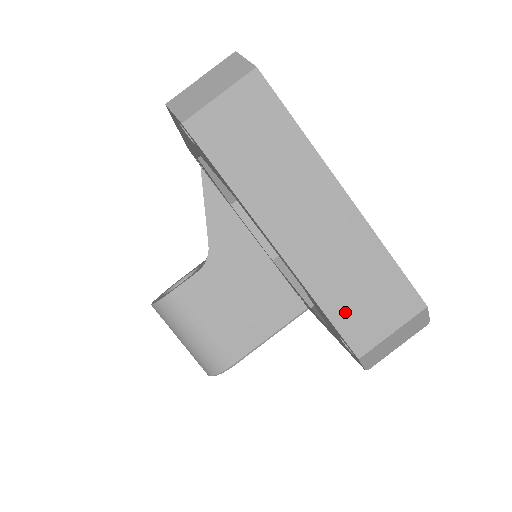
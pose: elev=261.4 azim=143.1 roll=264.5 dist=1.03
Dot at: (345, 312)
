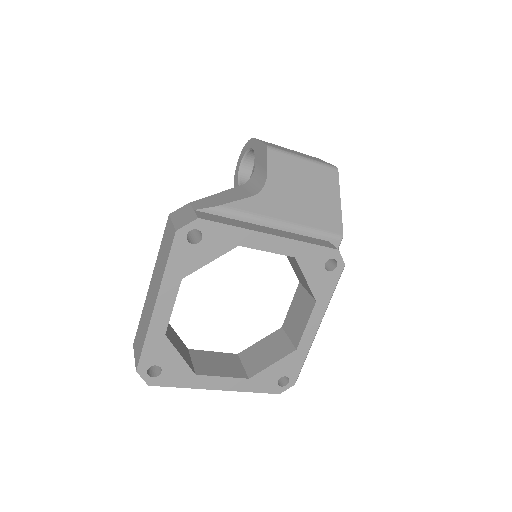
Dot at: occluded
